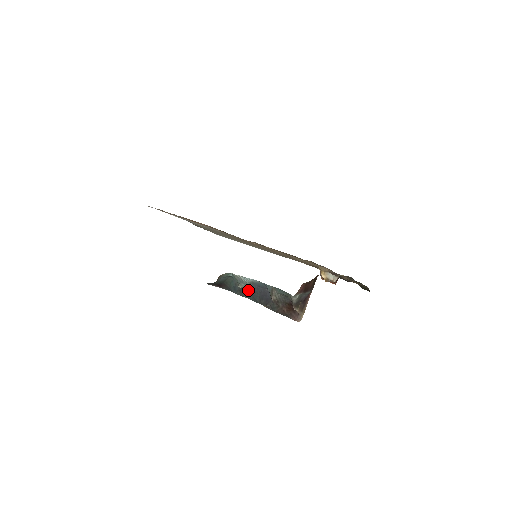
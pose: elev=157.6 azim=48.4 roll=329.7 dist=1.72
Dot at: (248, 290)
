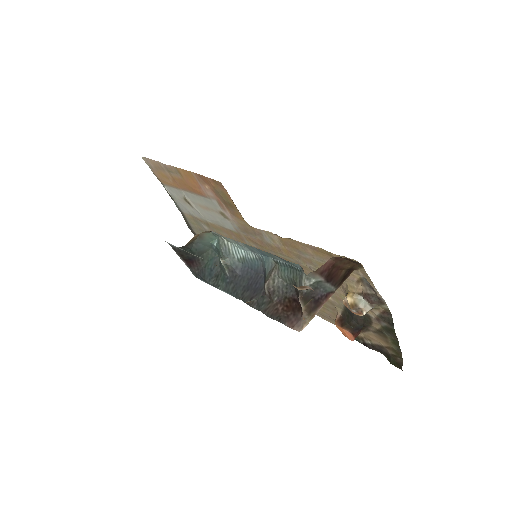
Dot at: (231, 273)
